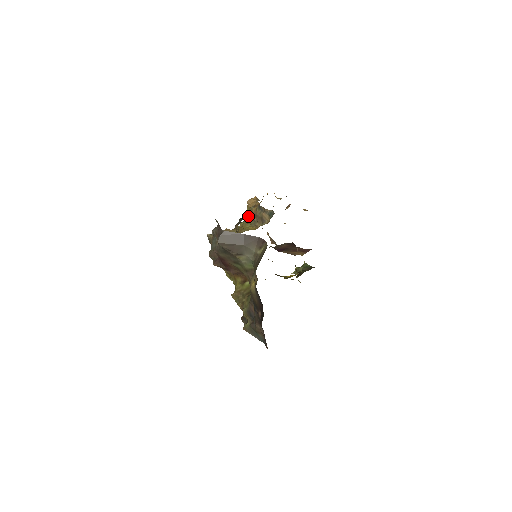
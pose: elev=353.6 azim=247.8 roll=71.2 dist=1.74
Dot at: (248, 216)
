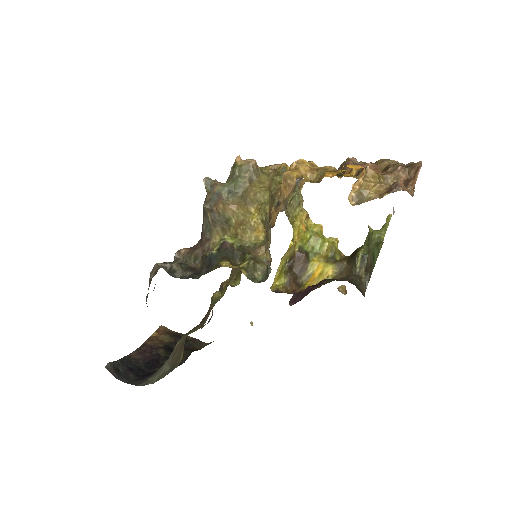
Dot at: (271, 198)
